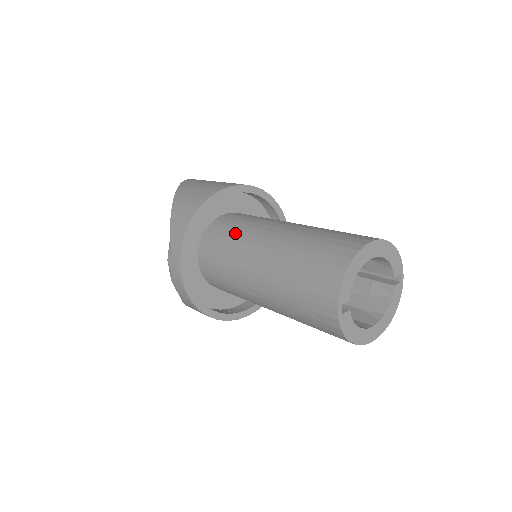
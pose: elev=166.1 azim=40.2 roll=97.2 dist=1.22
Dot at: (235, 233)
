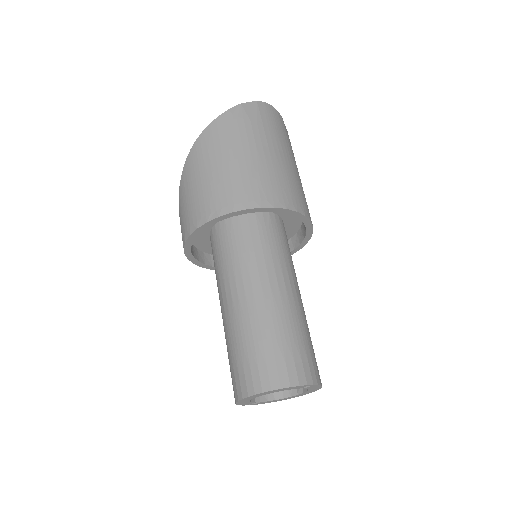
Dot at: (215, 271)
